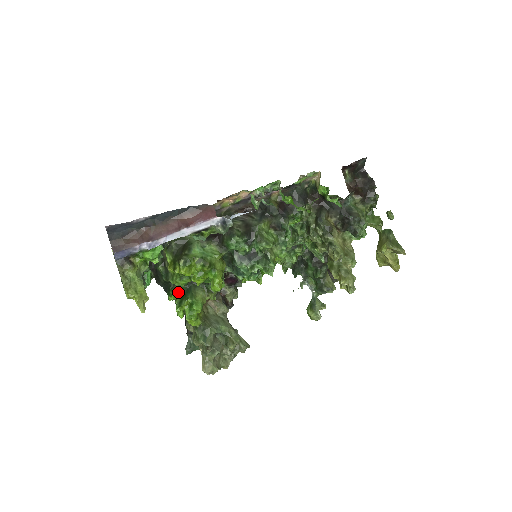
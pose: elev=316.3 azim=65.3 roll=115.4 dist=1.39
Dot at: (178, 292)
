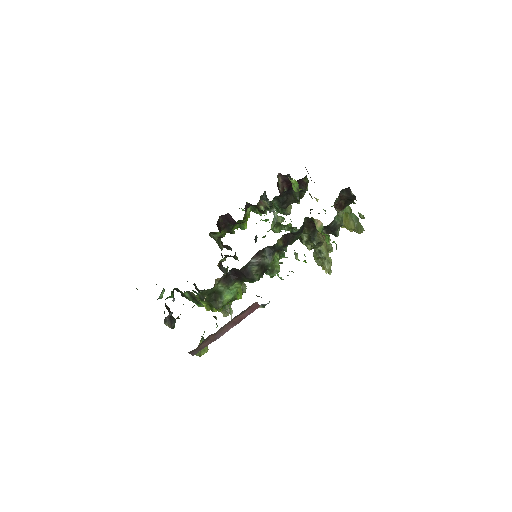
Dot at: occluded
